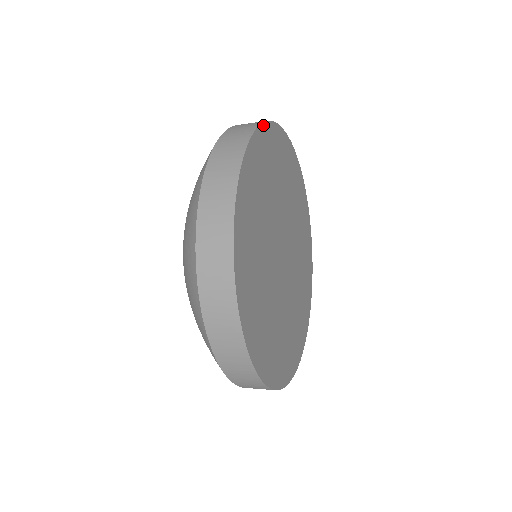
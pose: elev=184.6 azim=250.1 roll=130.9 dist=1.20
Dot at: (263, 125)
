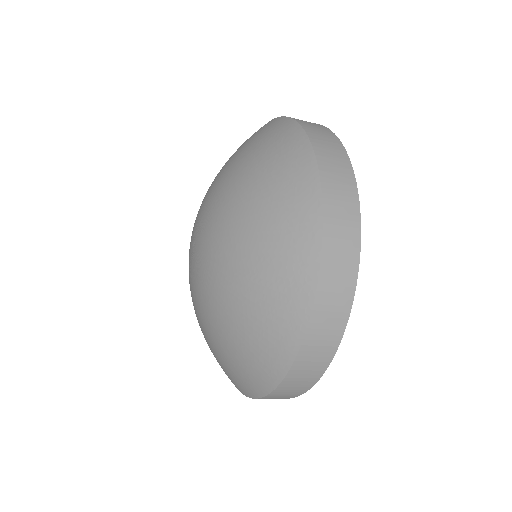
Dot at: occluded
